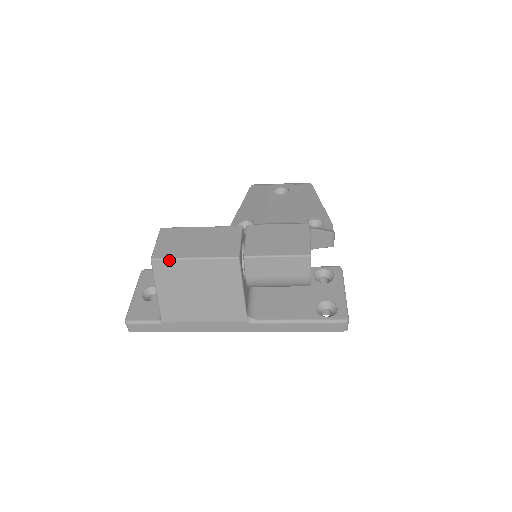
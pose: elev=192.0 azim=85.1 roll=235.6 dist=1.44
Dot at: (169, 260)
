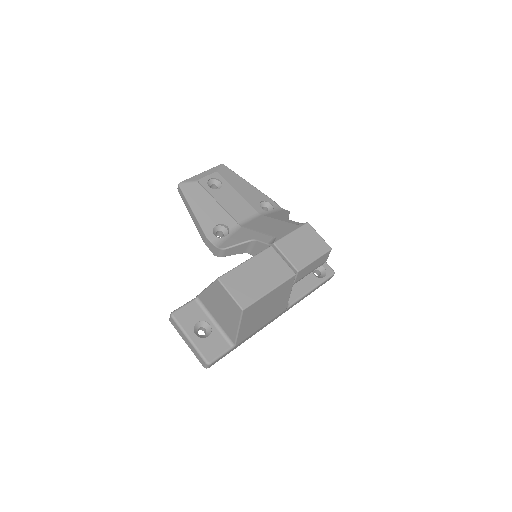
Dot at: (255, 303)
